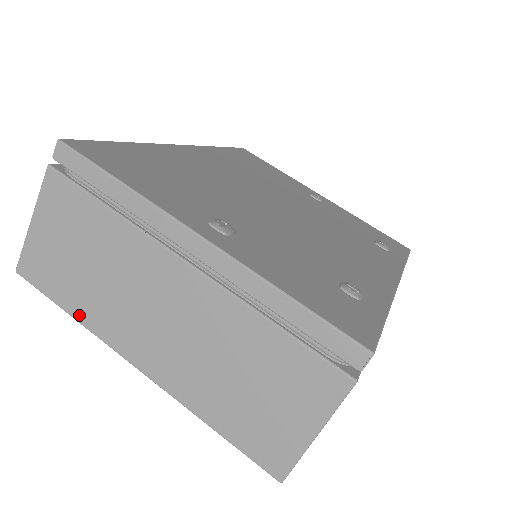
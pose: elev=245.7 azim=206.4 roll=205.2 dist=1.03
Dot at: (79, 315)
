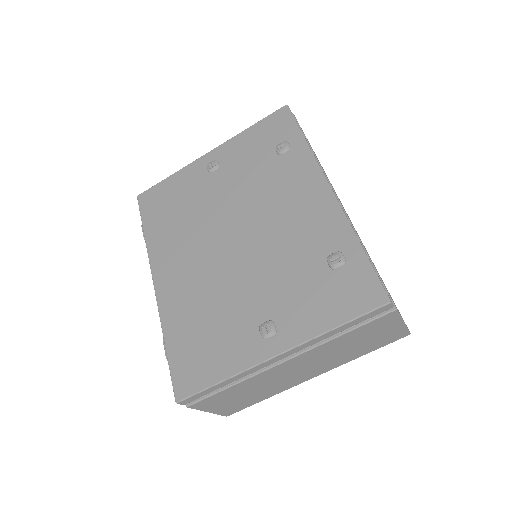
Dot at: (270, 396)
